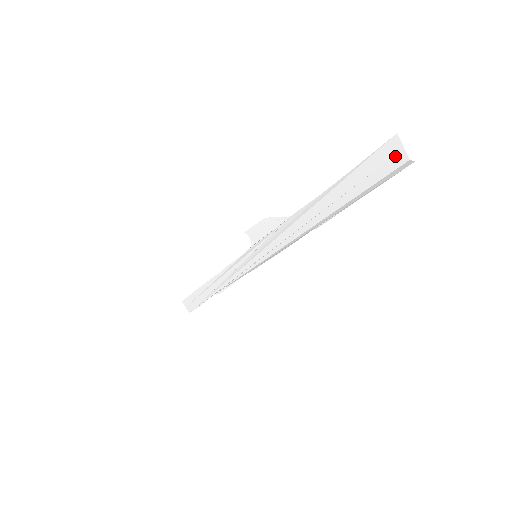
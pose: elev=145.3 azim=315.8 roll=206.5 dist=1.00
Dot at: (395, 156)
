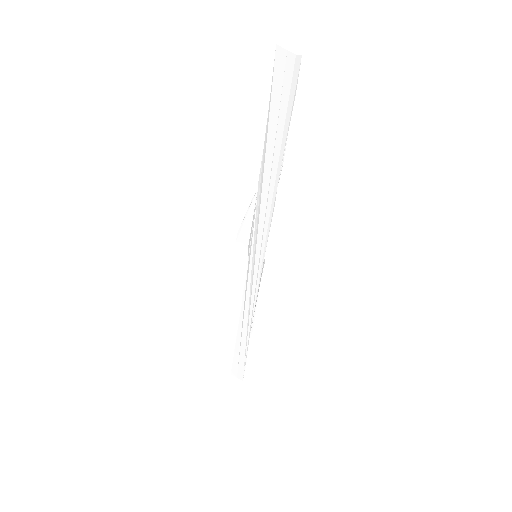
Dot at: (286, 62)
